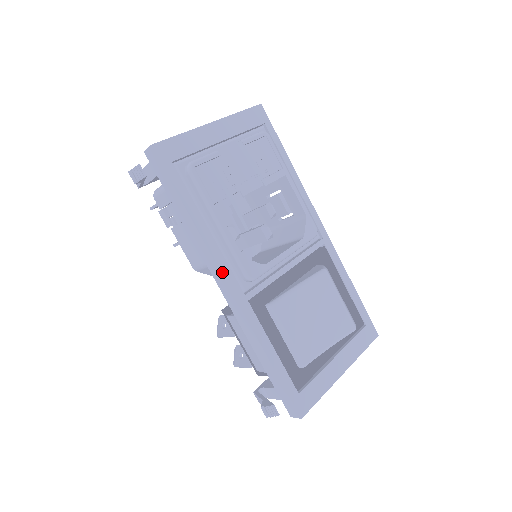
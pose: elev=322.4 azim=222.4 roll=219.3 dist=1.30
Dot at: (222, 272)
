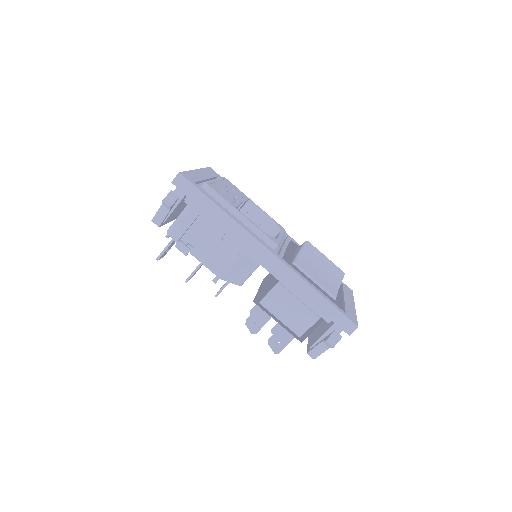
Dot at: (259, 241)
